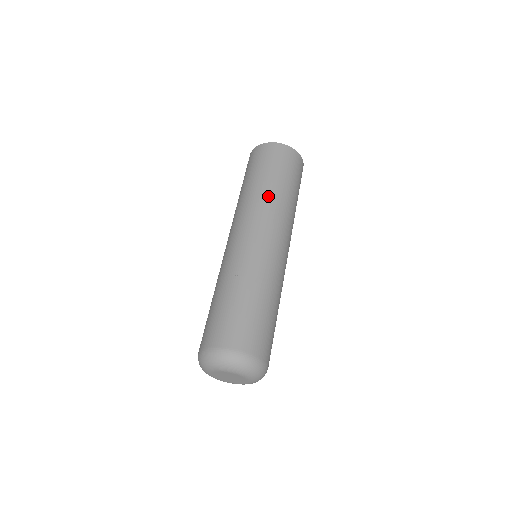
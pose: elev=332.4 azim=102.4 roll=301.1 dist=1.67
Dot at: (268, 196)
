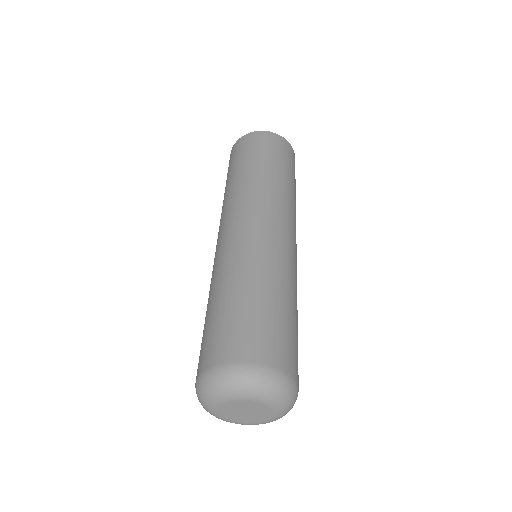
Dot at: (265, 182)
